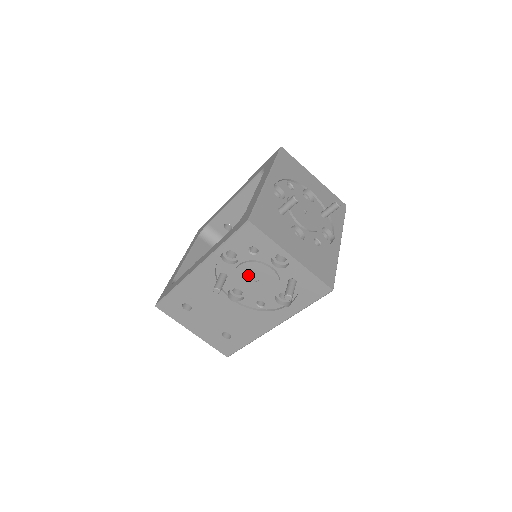
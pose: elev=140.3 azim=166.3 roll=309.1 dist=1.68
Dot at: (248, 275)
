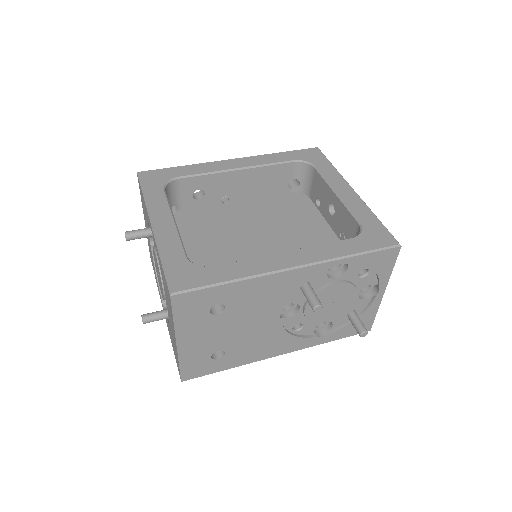
Dot at: (332, 295)
